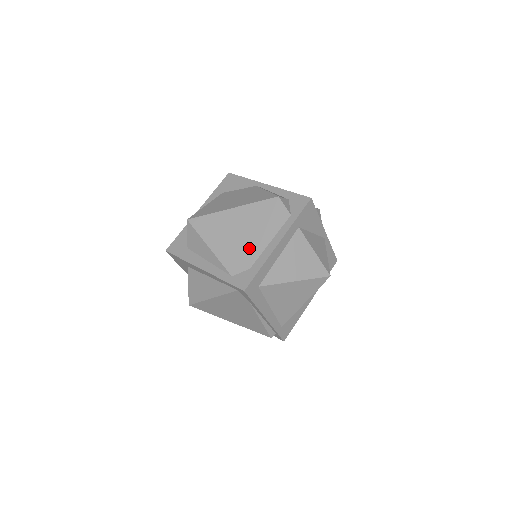
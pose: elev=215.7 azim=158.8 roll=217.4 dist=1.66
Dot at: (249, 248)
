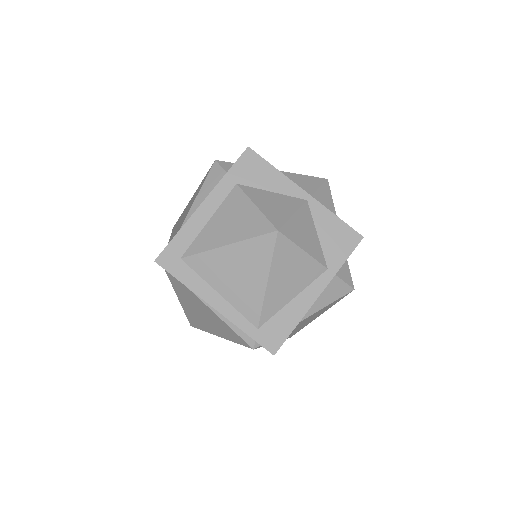
Dot at: (182, 222)
